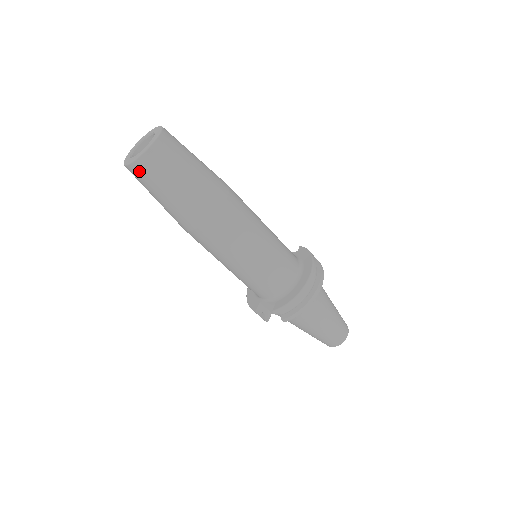
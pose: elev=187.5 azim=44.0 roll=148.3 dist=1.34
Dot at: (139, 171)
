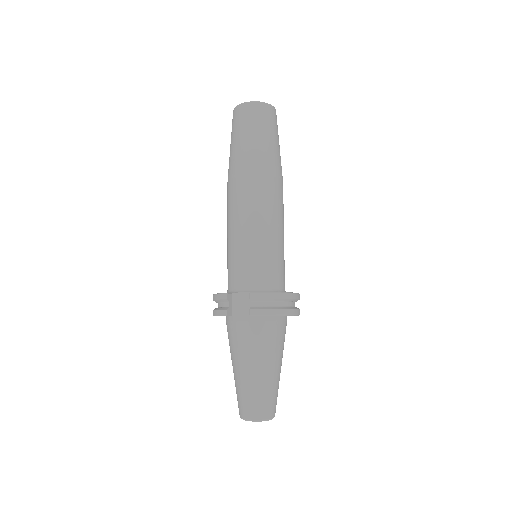
Dot at: (249, 110)
